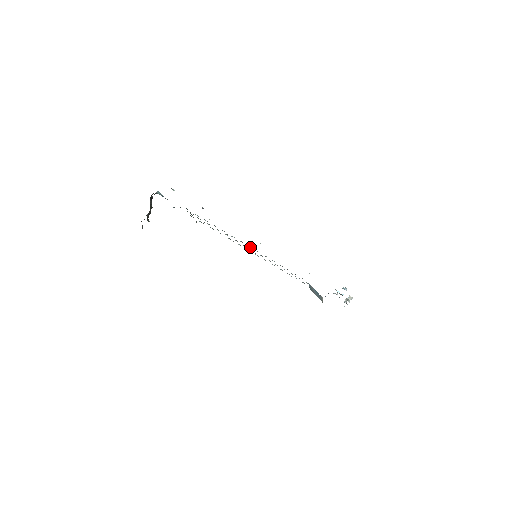
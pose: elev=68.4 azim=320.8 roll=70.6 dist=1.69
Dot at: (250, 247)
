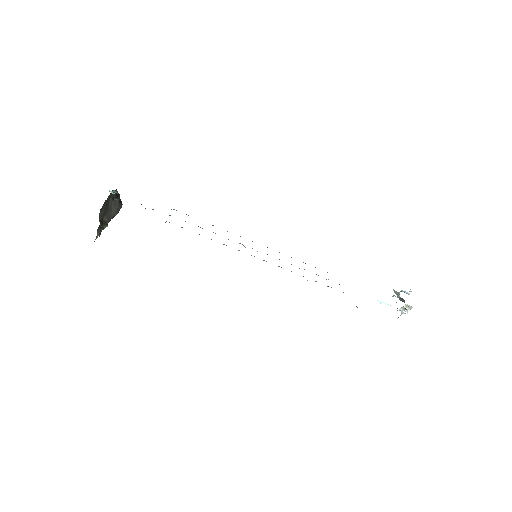
Dot at: occluded
